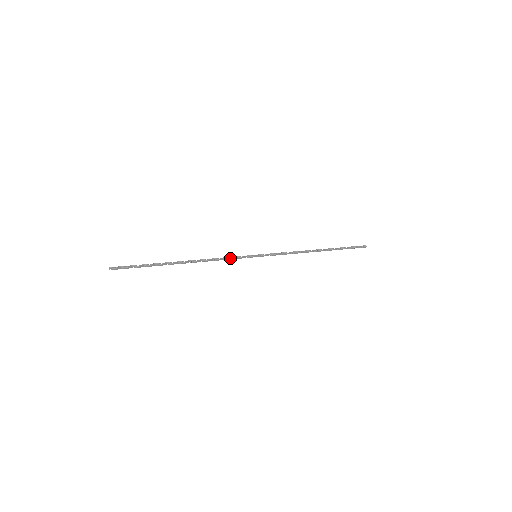
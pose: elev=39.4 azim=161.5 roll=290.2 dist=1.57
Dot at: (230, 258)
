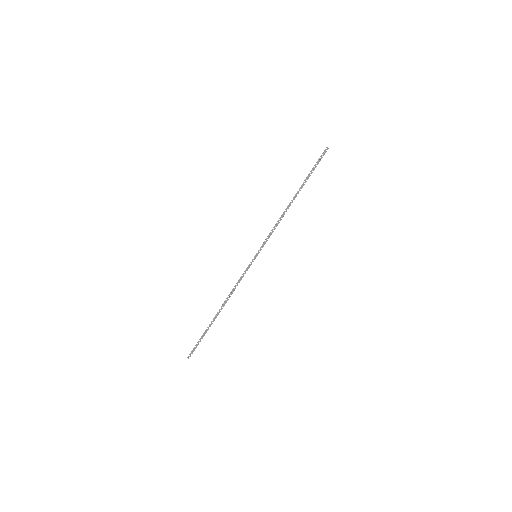
Dot at: (241, 277)
